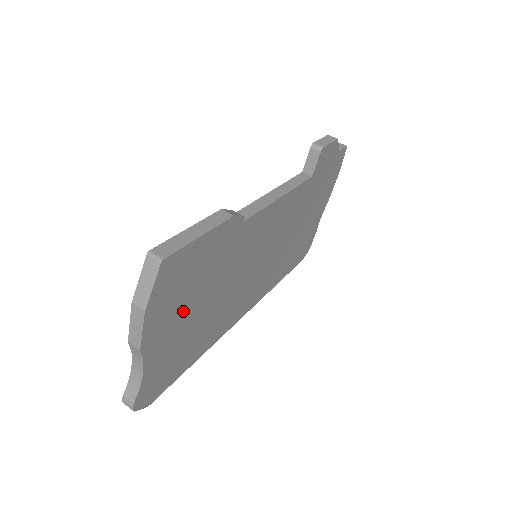
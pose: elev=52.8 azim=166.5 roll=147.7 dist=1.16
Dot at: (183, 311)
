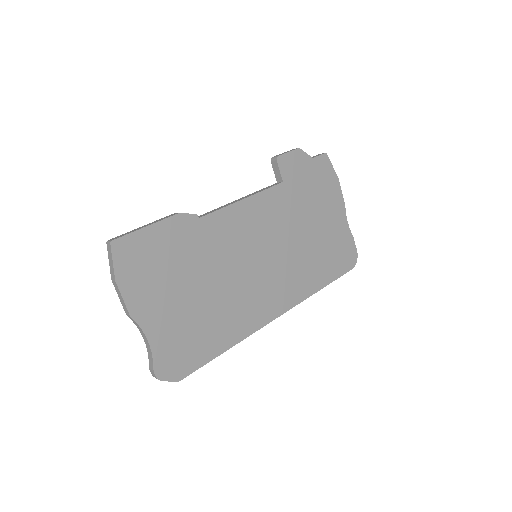
Dot at: (167, 290)
